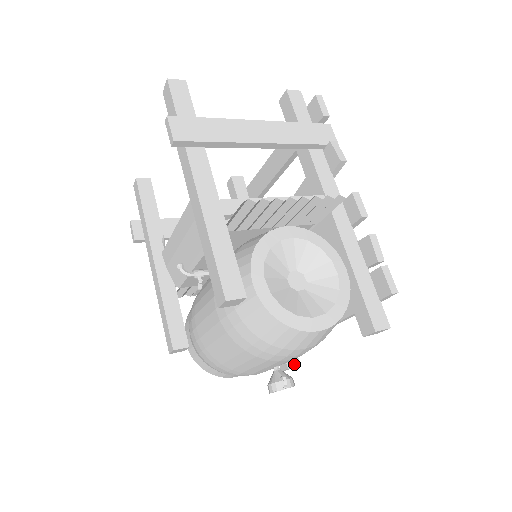
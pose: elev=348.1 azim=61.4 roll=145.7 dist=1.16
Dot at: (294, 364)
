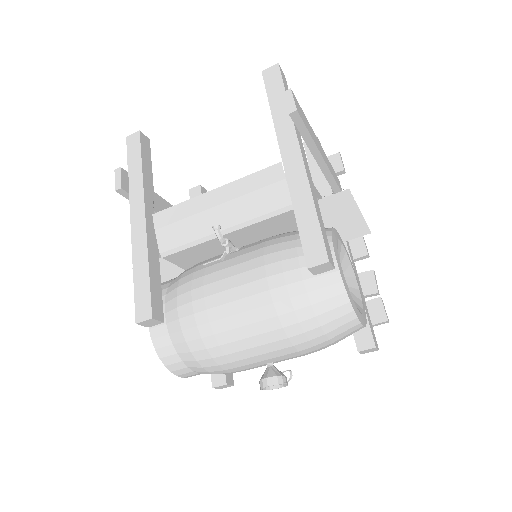
Dot at: (230, 382)
